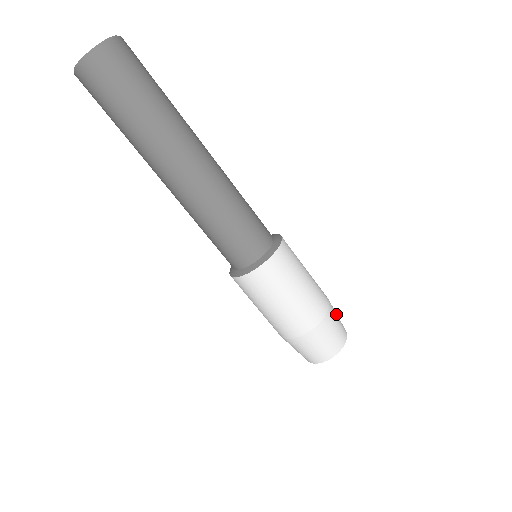
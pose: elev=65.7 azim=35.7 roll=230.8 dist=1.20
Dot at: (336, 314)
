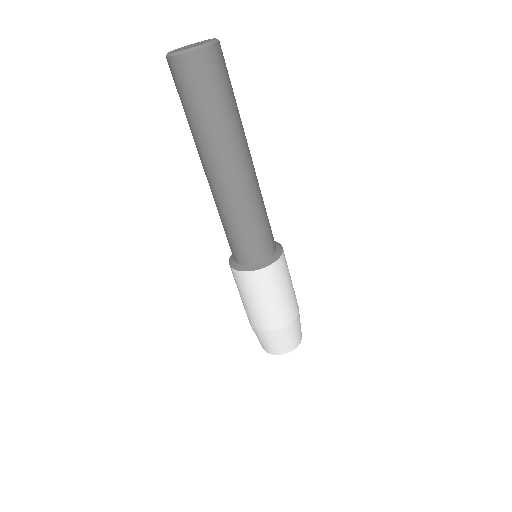
Dot at: occluded
